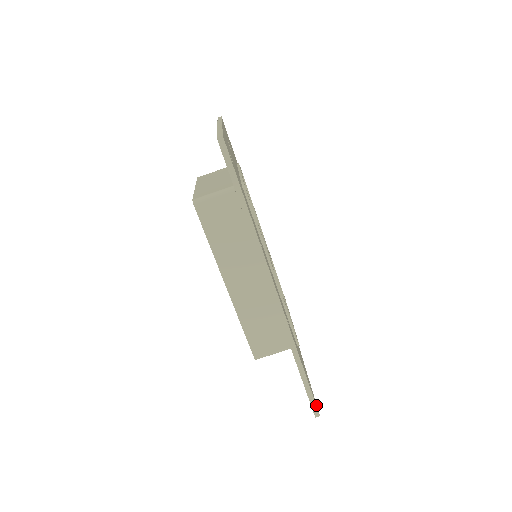
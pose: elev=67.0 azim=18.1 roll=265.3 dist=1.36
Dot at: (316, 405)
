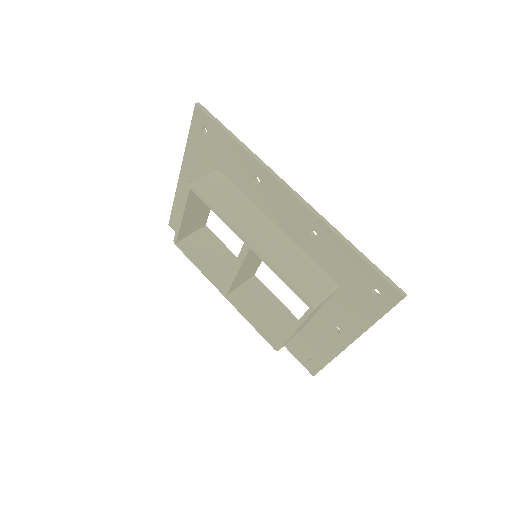
Dot at: (395, 288)
